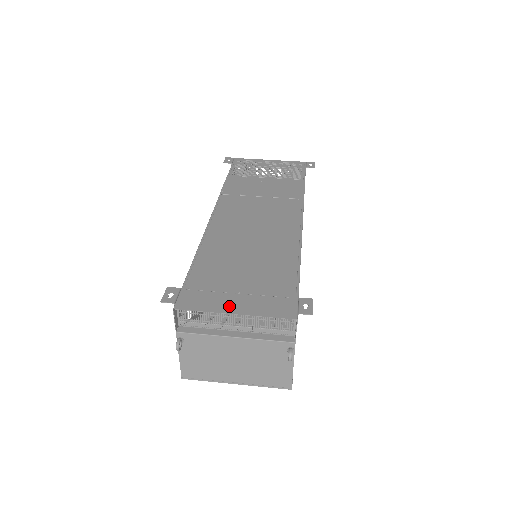
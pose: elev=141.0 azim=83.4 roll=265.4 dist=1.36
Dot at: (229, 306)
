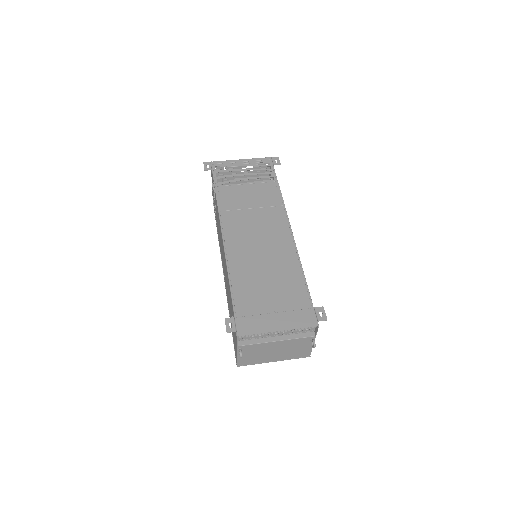
Dot at: (273, 325)
